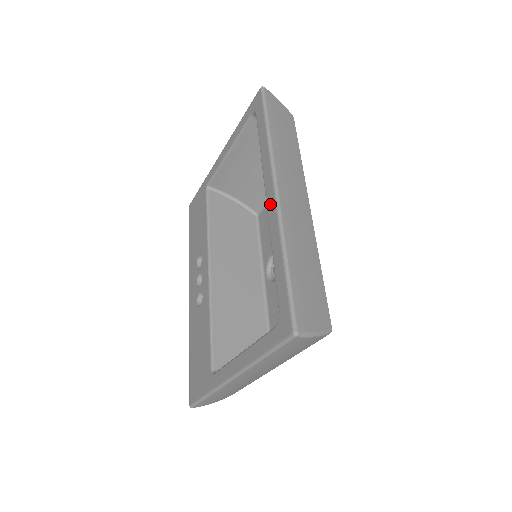
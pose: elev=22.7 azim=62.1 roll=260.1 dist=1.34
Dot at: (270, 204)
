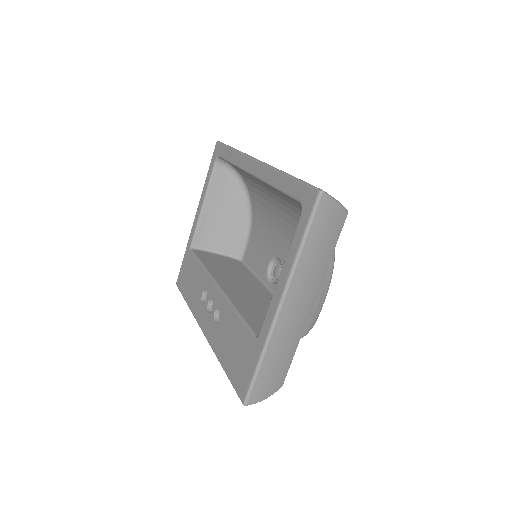
Dot at: (257, 170)
